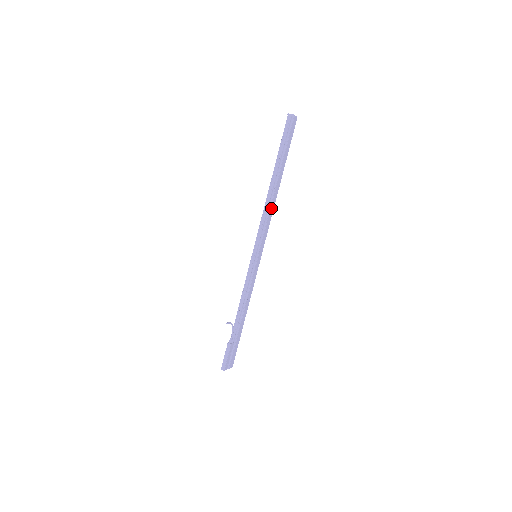
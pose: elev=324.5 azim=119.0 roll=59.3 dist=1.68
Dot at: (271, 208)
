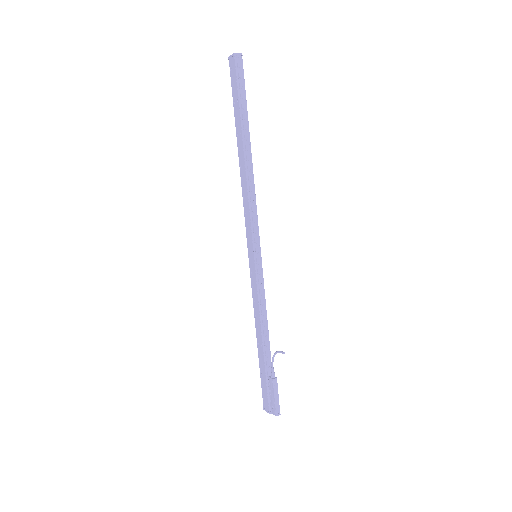
Dot at: (253, 187)
